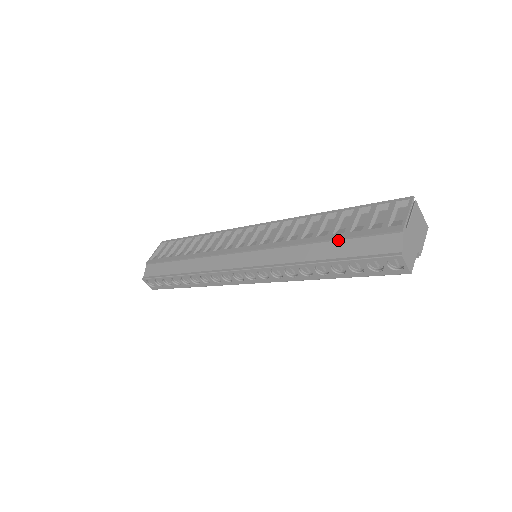
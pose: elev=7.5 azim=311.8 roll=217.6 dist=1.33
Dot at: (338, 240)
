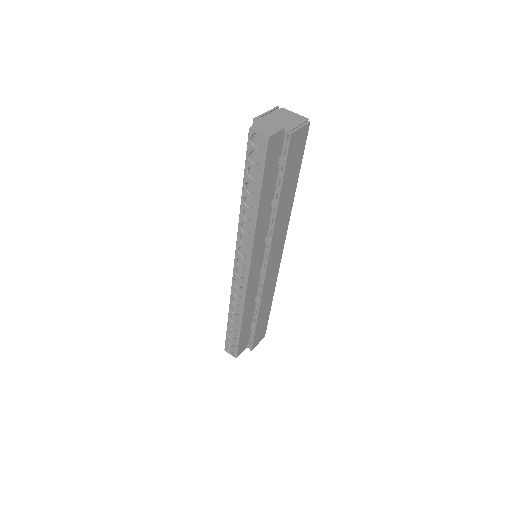
Dot at: occluded
